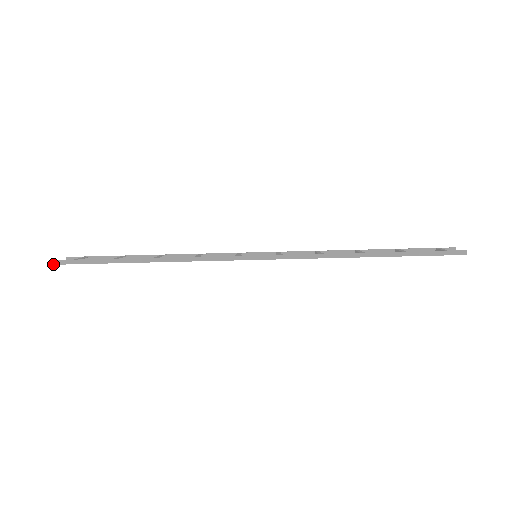
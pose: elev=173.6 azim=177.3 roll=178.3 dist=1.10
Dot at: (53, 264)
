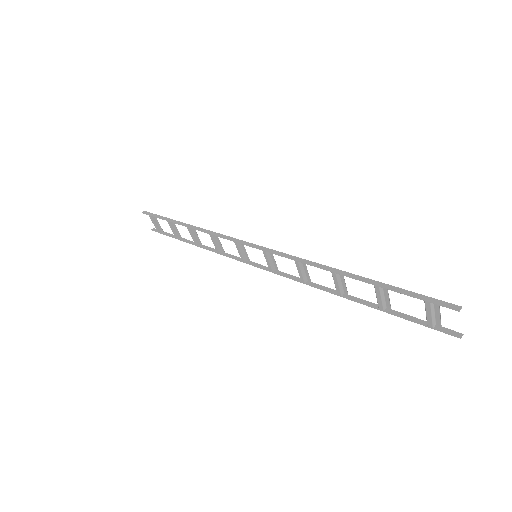
Dot at: (142, 212)
